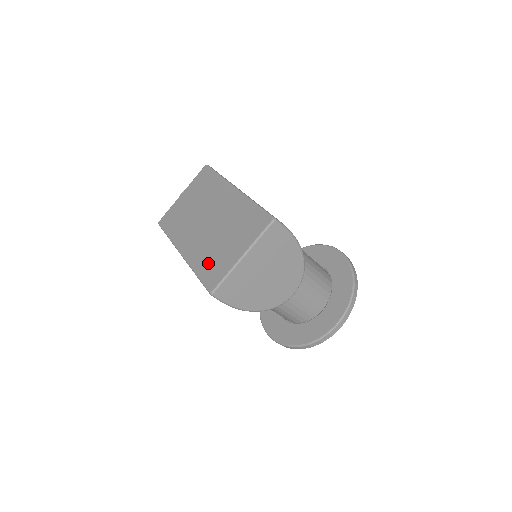
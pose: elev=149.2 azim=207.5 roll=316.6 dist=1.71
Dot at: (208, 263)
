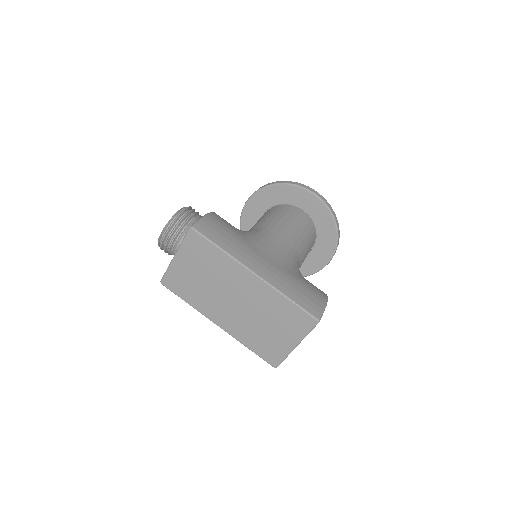
Dot at: (259, 343)
